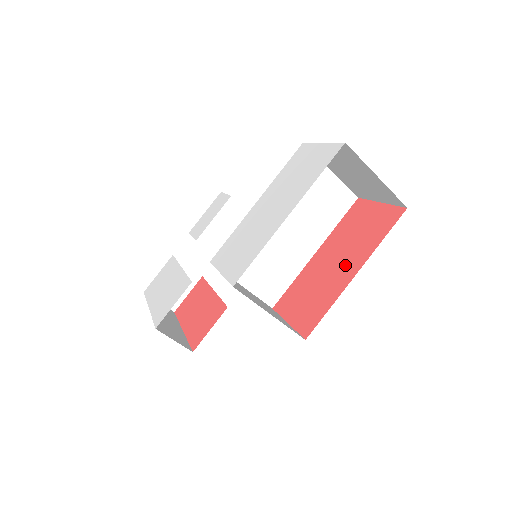
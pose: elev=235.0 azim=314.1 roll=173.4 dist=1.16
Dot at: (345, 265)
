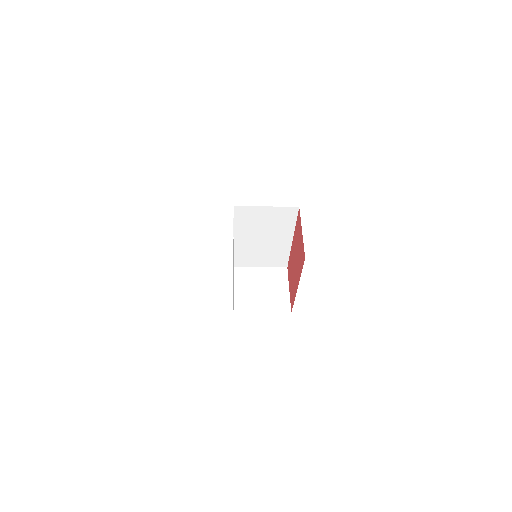
Dot at: (296, 273)
